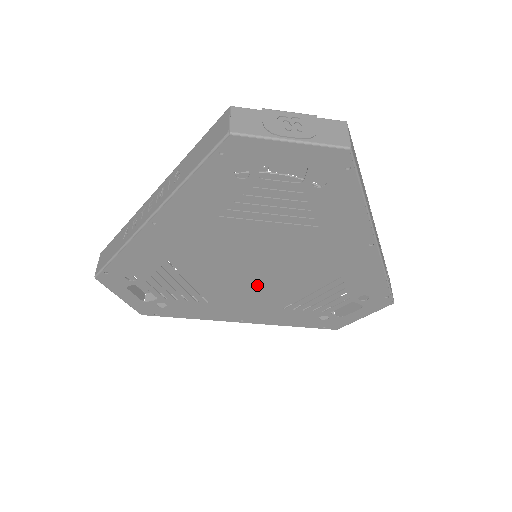
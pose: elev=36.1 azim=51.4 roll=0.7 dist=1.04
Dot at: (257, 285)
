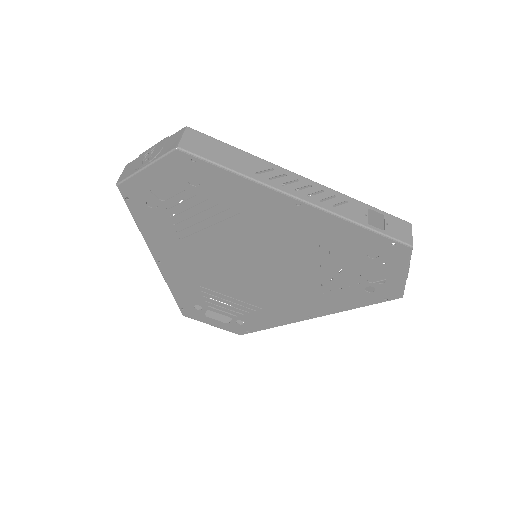
Dot at: (274, 280)
